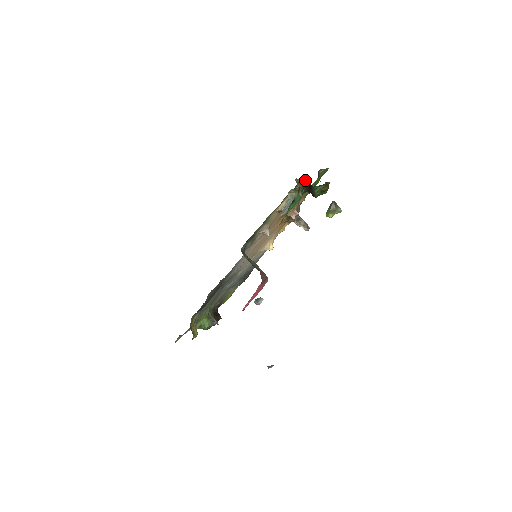
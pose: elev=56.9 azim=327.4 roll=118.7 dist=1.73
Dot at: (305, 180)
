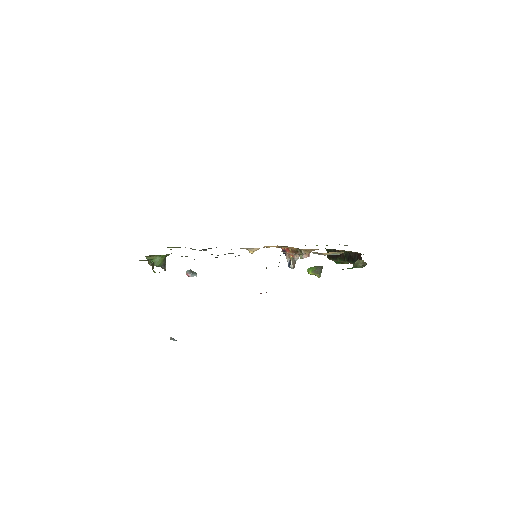
Dot at: (356, 253)
